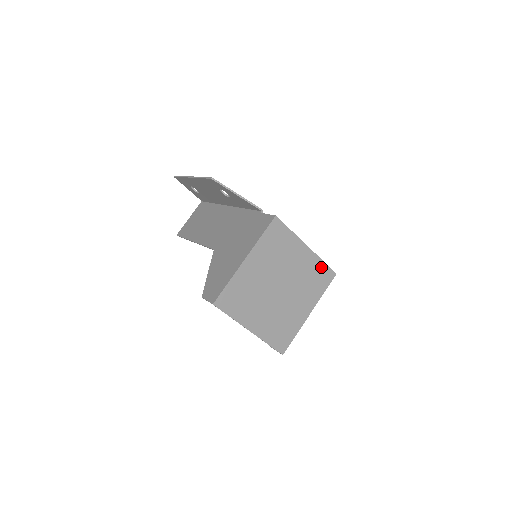
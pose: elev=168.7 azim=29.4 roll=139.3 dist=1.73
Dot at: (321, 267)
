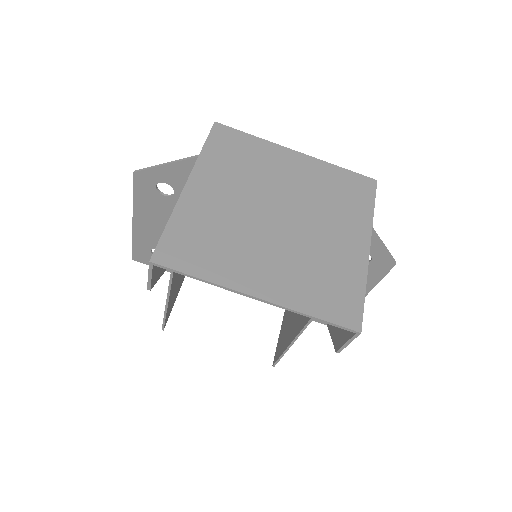
Dot at: (341, 175)
